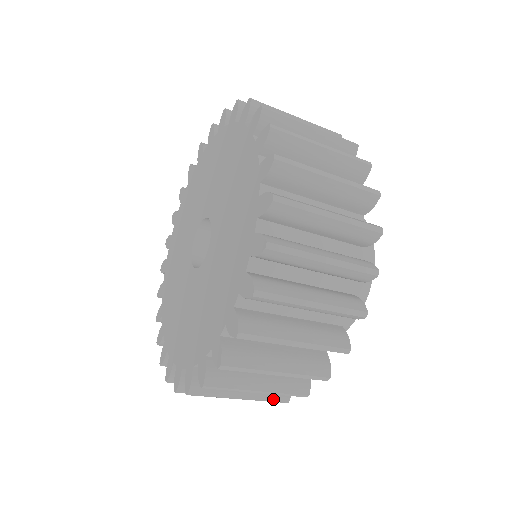
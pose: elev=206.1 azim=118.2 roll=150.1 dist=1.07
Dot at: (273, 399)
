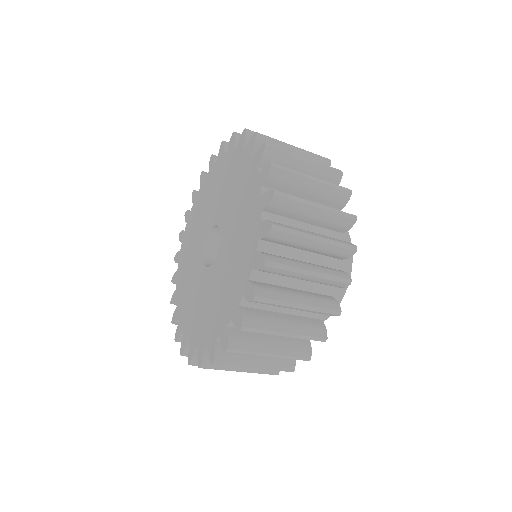
Dot at: (327, 307)
